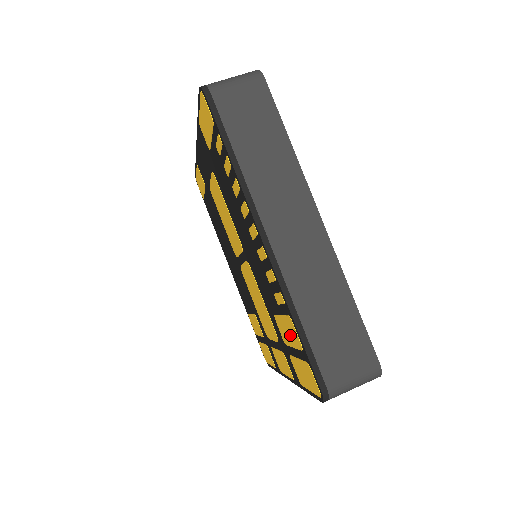
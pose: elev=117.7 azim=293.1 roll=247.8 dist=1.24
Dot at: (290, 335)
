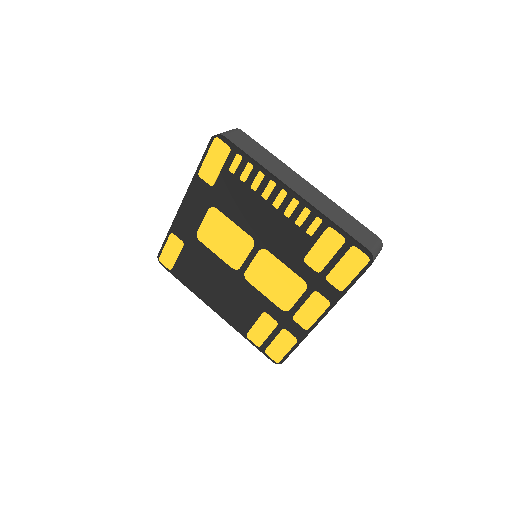
Dot at: (328, 248)
